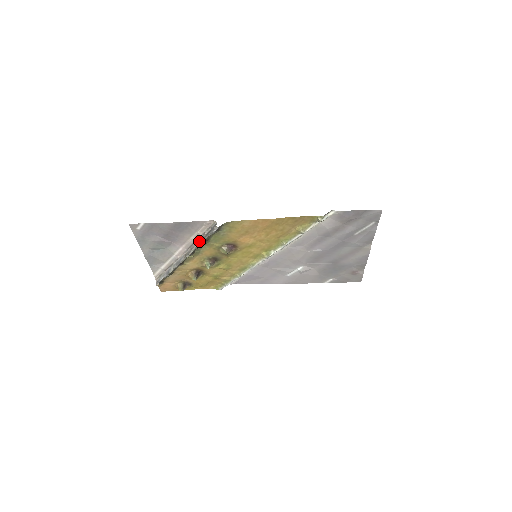
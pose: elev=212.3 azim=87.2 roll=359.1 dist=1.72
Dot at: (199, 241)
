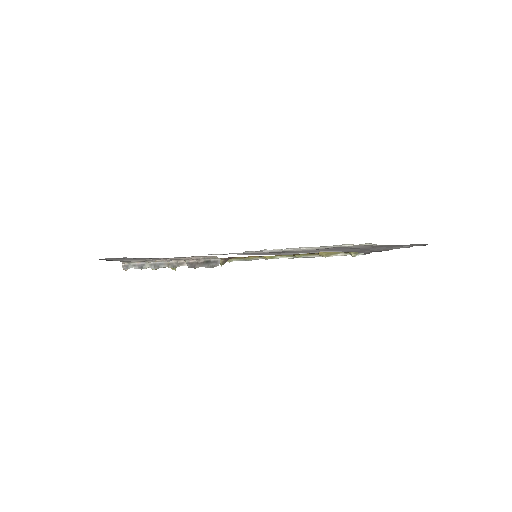
Dot at: (190, 264)
